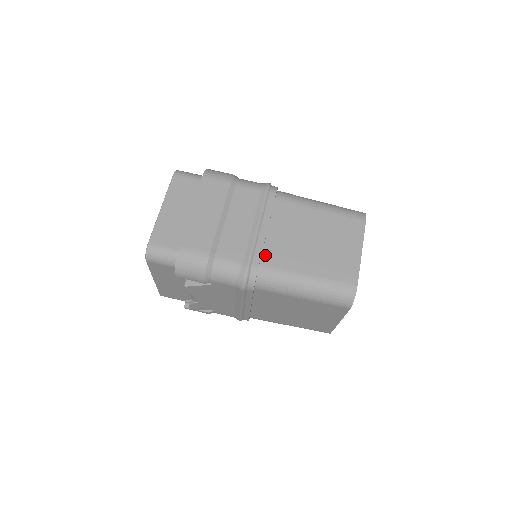
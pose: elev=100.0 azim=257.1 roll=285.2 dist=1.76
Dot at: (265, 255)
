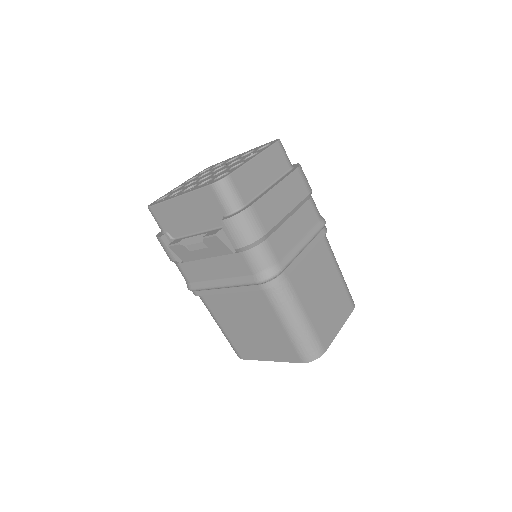
Dot at: (294, 273)
